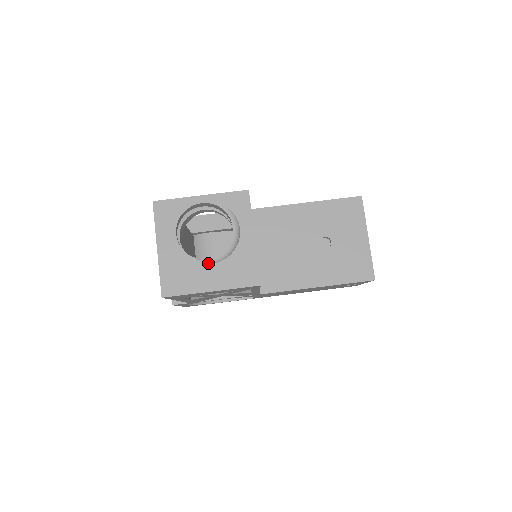
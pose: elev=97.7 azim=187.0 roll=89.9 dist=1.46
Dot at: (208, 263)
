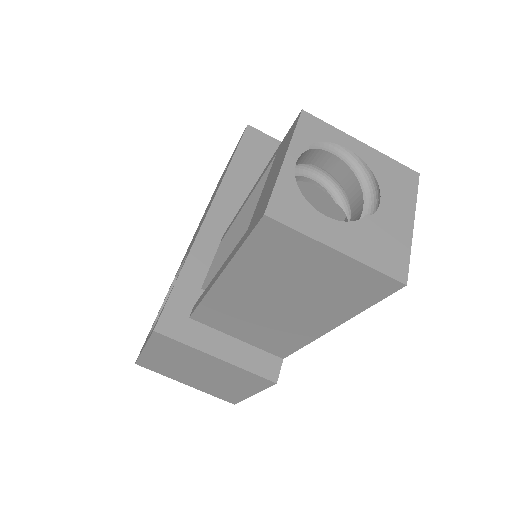
Dot at: occluded
